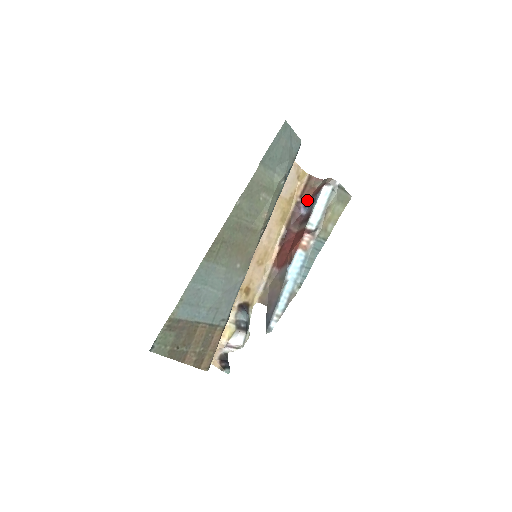
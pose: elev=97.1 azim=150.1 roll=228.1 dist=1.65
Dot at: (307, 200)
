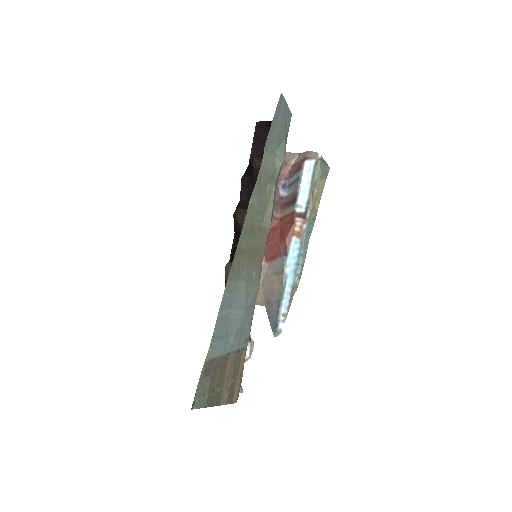
Dot at: (284, 179)
